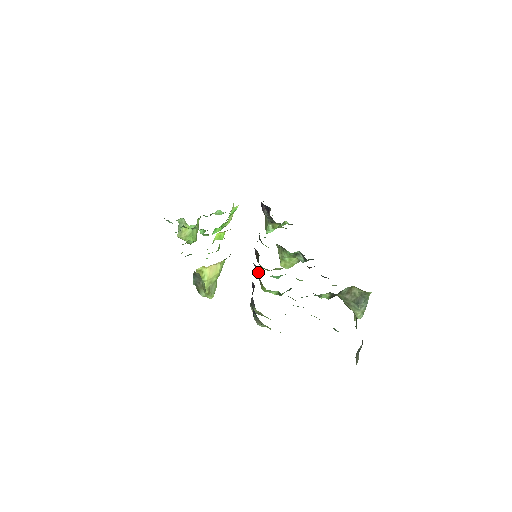
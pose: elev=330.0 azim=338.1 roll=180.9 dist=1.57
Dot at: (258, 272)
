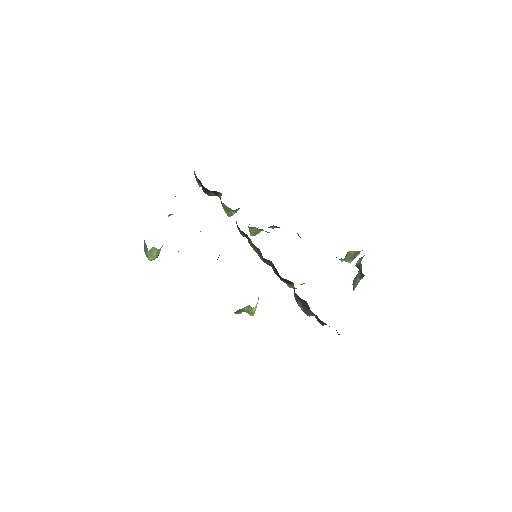
Dot at: (290, 283)
